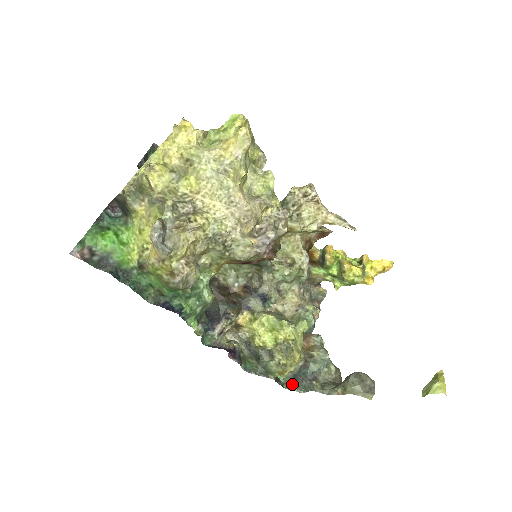
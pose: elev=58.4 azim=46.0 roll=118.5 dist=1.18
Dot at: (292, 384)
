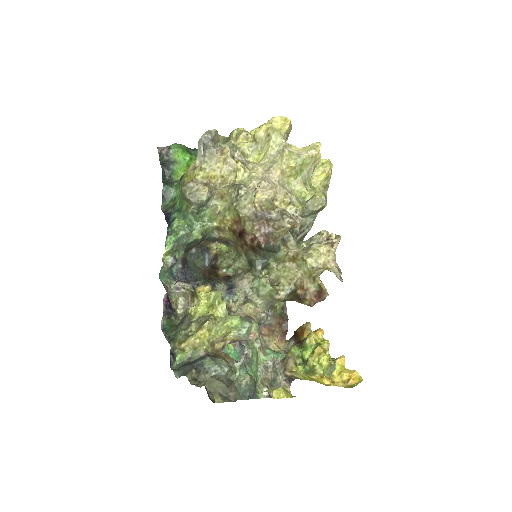
Dot at: (179, 368)
